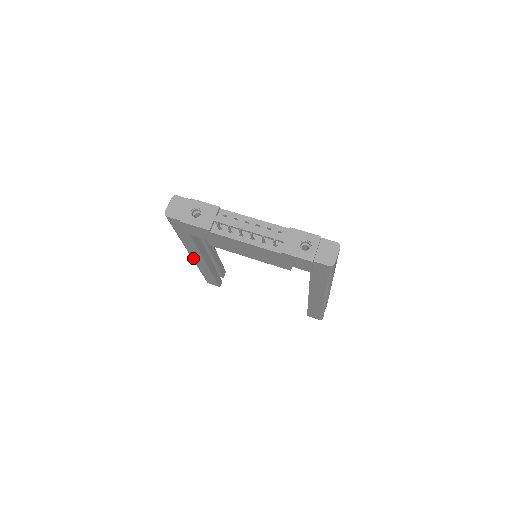
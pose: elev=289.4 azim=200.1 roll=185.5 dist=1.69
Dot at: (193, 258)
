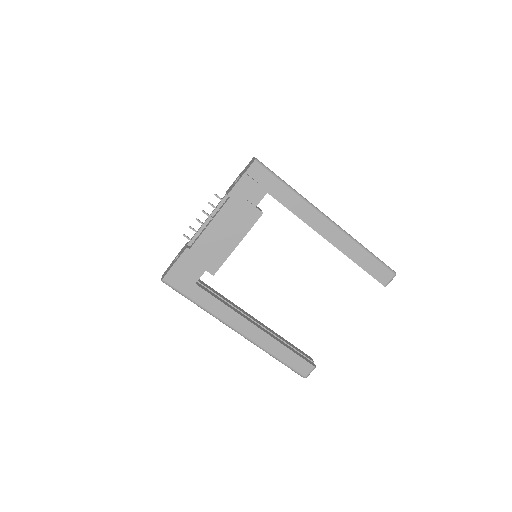
Dot at: (243, 333)
